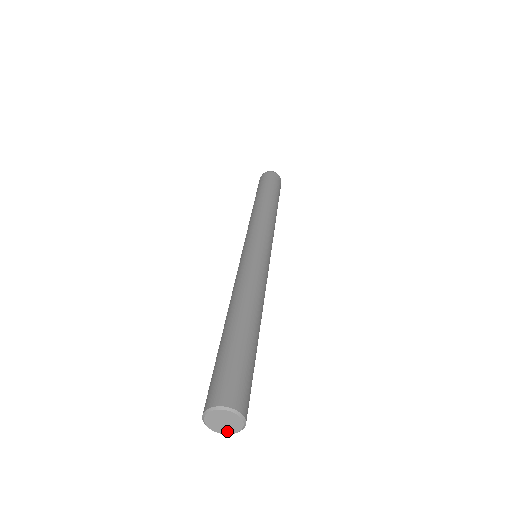
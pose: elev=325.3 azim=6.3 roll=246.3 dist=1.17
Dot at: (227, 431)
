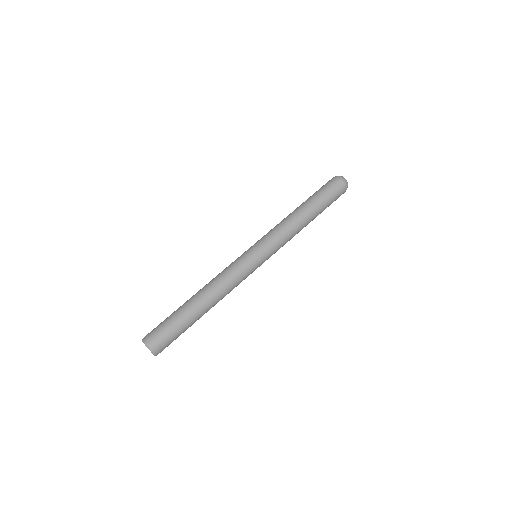
Dot at: occluded
